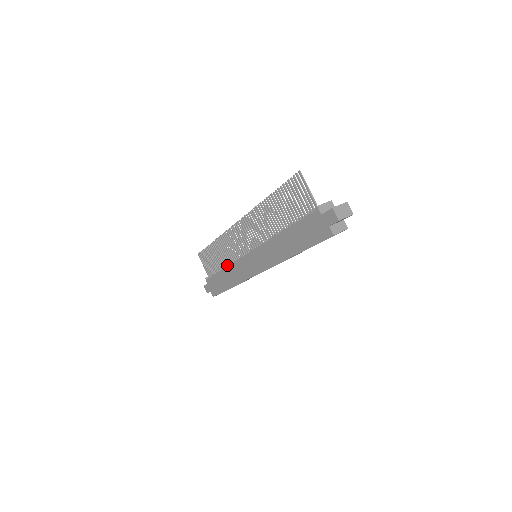
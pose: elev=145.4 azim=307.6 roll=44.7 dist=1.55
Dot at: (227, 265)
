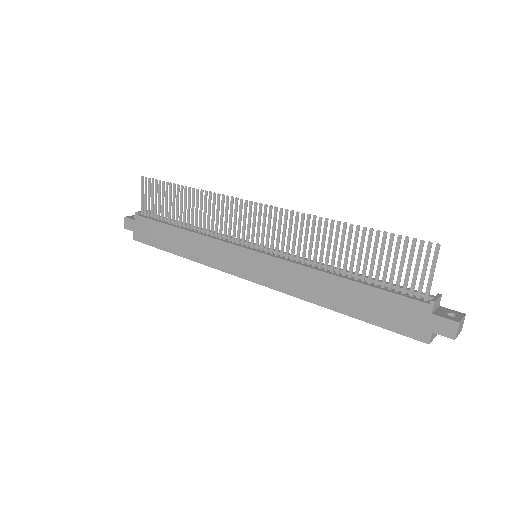
Dot at: (192, 228)
